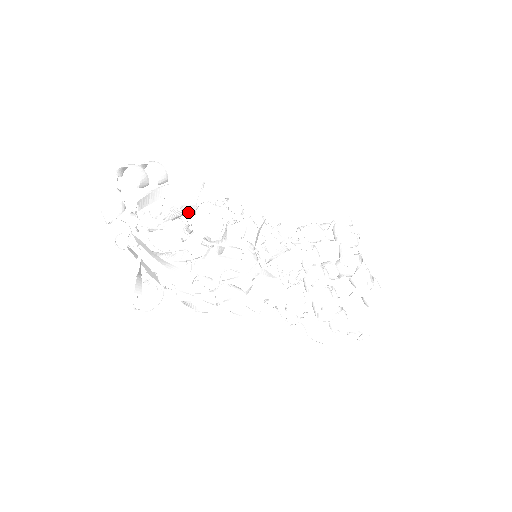
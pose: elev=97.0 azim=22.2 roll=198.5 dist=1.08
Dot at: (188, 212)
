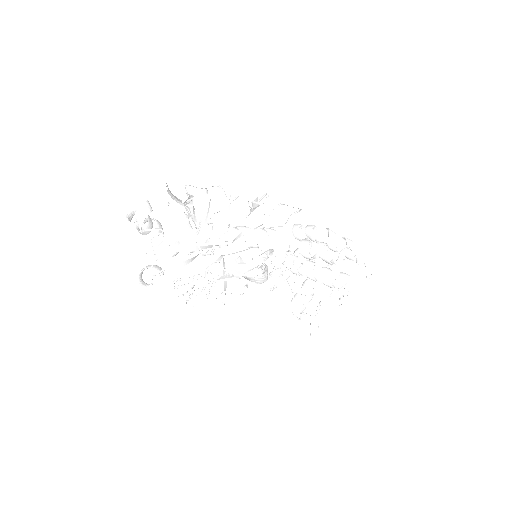
Dot at: (195, 218)
